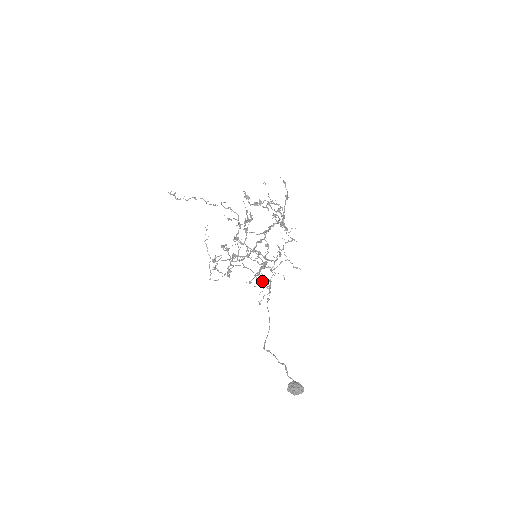
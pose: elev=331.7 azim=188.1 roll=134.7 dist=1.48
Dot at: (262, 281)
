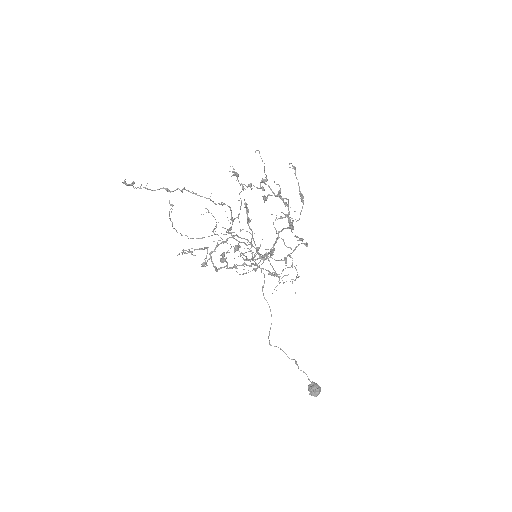
Dot at: occluded
